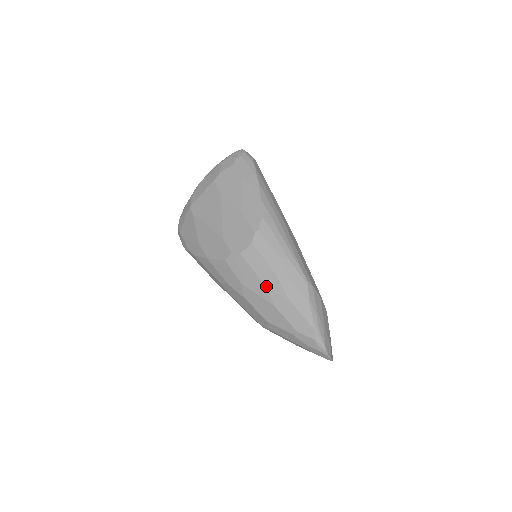
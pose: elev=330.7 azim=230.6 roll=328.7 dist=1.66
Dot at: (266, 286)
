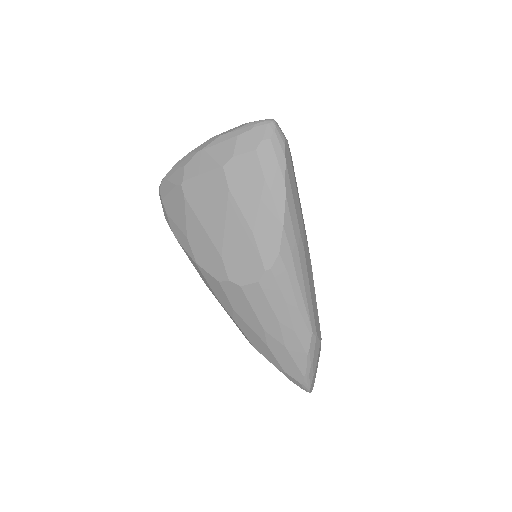
Dot at: (263, 327)
